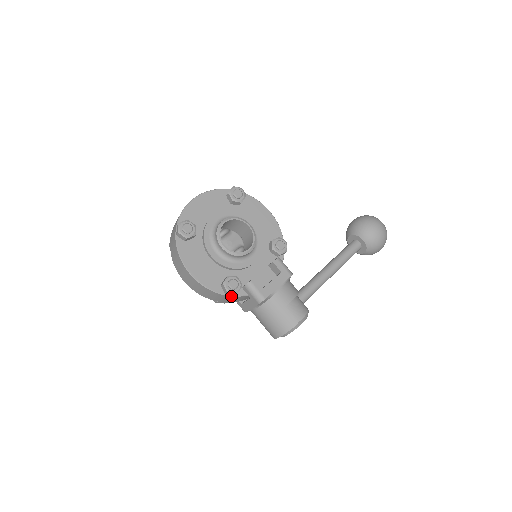
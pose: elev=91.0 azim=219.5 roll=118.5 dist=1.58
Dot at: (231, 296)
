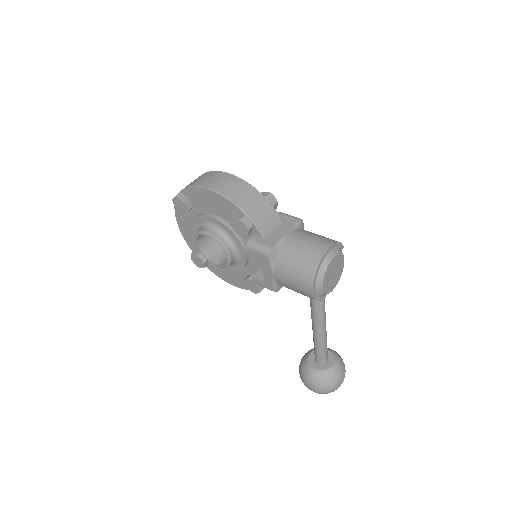
Dot at: (270, 204)
